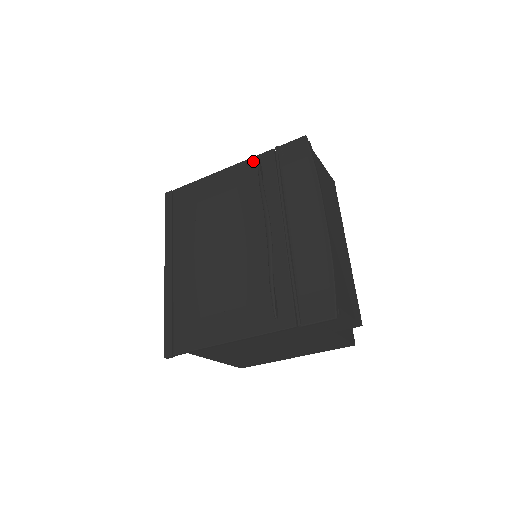
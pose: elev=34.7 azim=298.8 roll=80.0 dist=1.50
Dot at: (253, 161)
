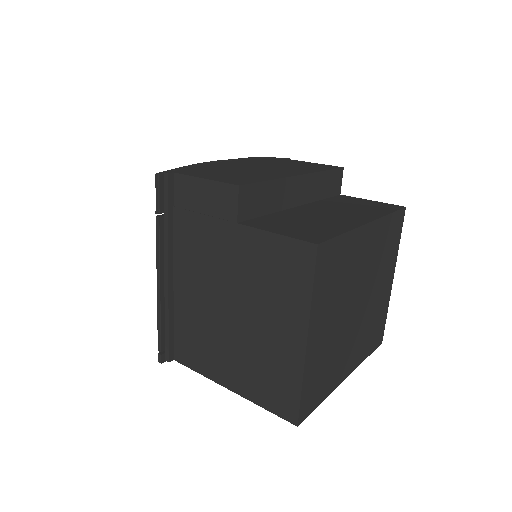
Dot at: occluded
